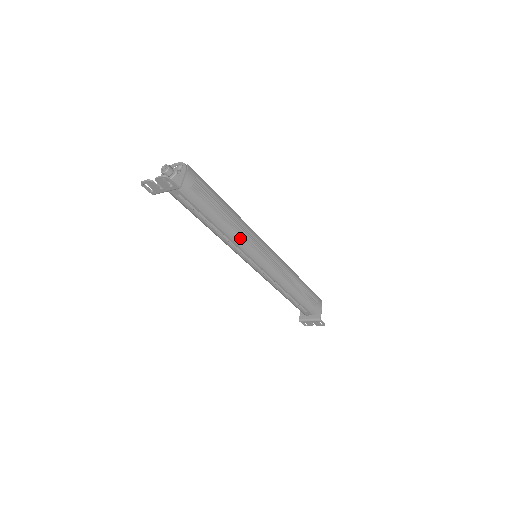
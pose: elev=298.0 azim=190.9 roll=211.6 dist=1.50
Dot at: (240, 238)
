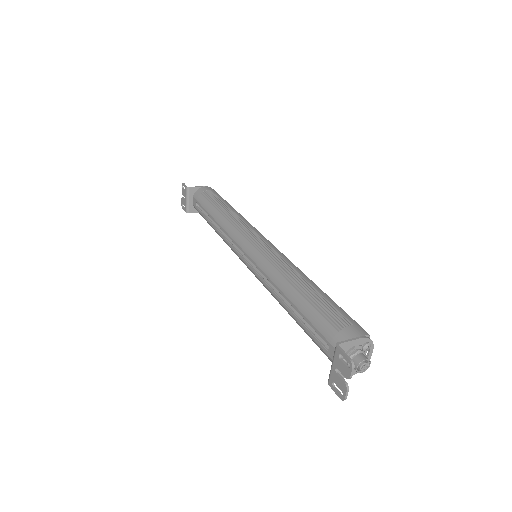
Dot at: (230, 225)
